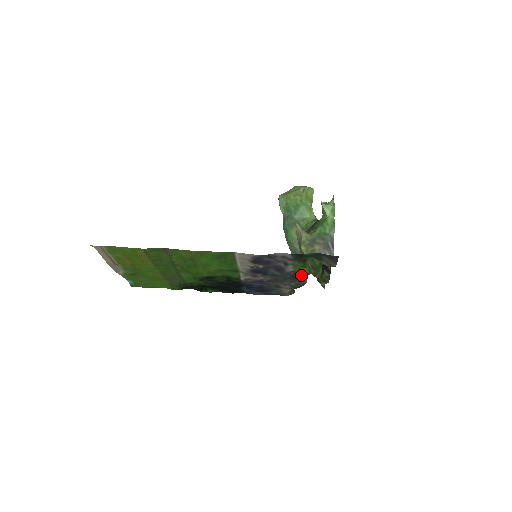
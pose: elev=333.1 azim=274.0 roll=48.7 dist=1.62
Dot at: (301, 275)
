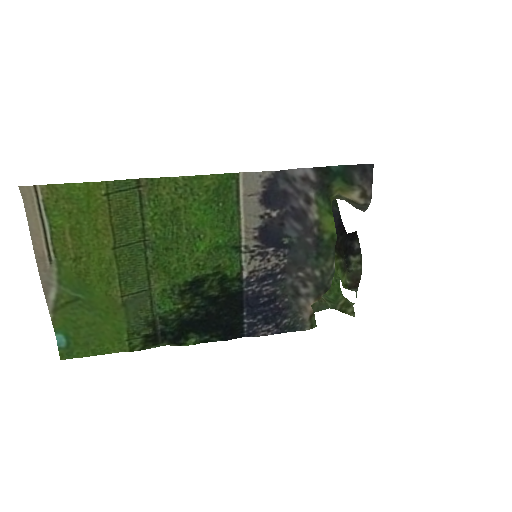
Dot at: (327, 241)
